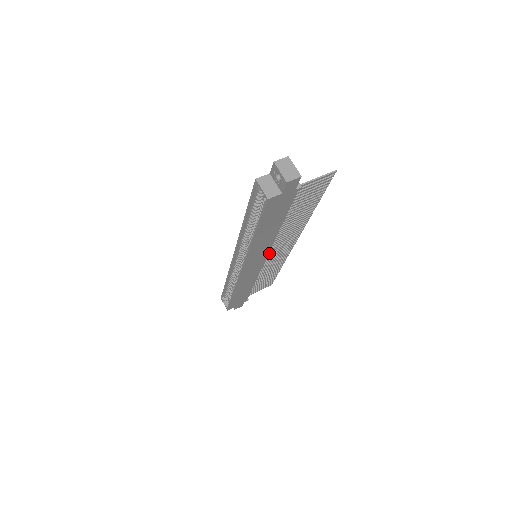
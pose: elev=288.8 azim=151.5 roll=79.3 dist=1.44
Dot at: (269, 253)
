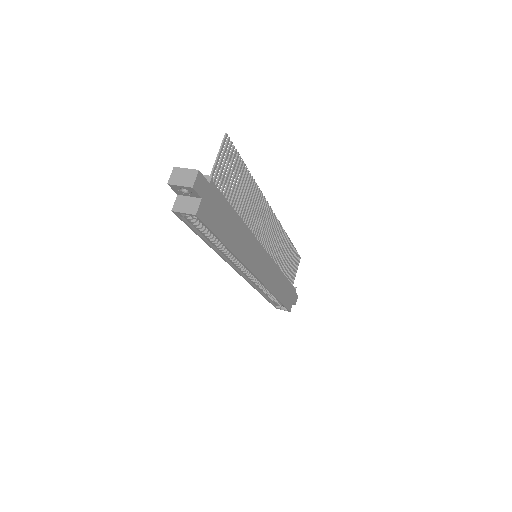
Dot at: (263, 243)
